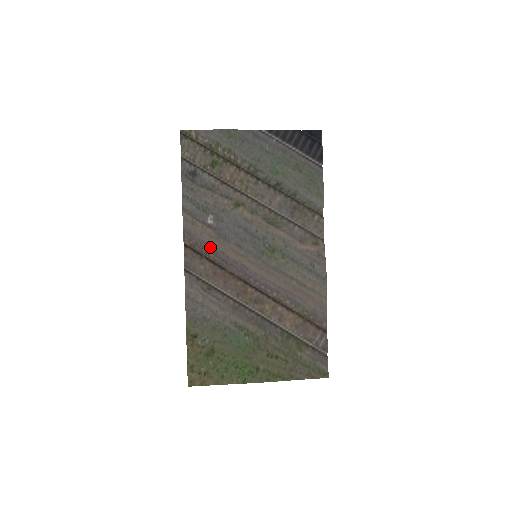
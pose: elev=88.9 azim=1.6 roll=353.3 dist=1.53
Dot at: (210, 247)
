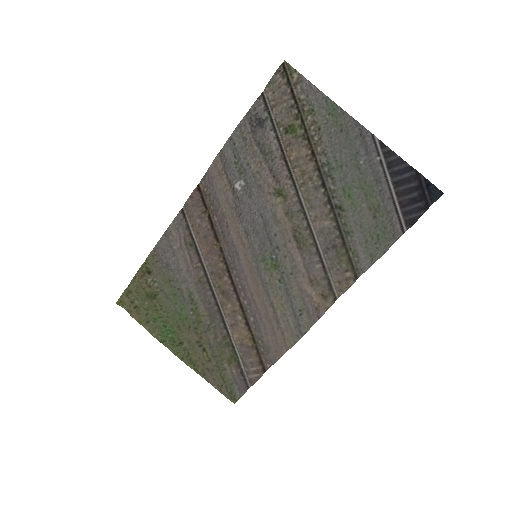
Dot at: (220, 210)
